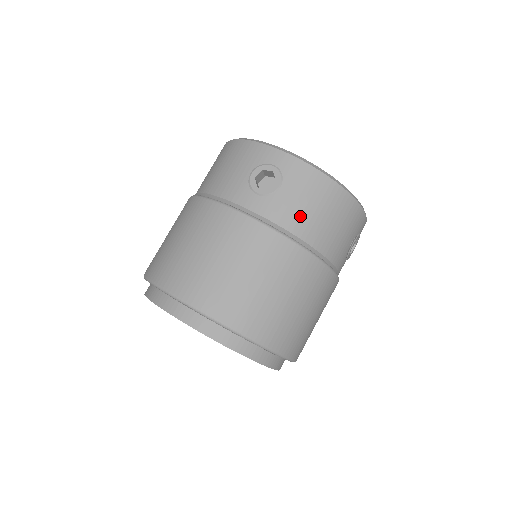
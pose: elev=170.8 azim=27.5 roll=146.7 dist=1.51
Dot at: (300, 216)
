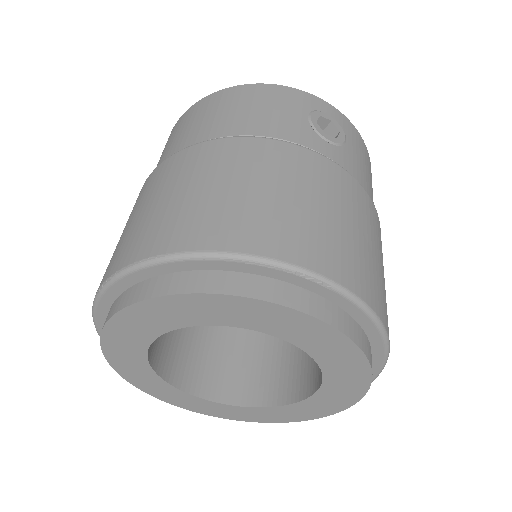
Dot at: (366, 180)
